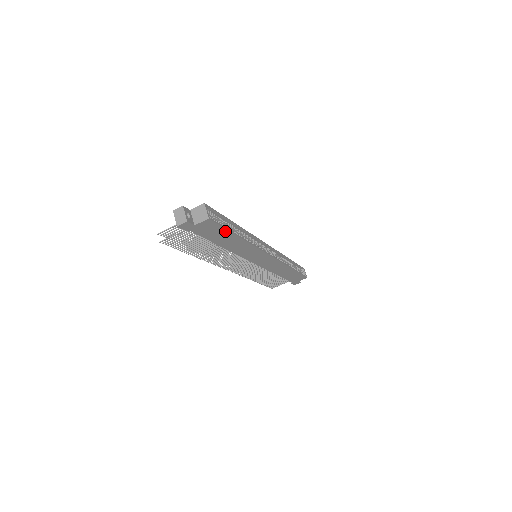
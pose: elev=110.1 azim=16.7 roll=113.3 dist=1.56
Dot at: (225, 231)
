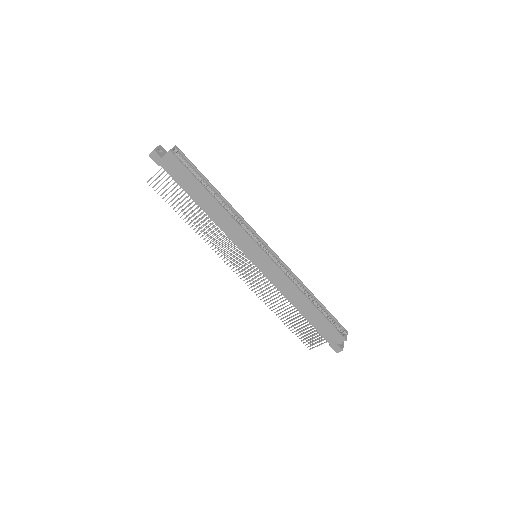
Dot at: (193, 178)
